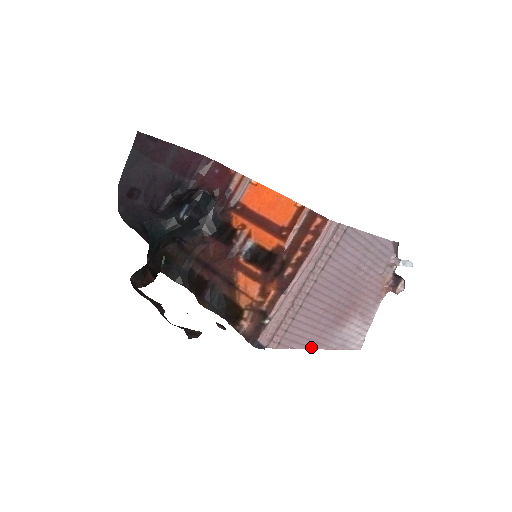
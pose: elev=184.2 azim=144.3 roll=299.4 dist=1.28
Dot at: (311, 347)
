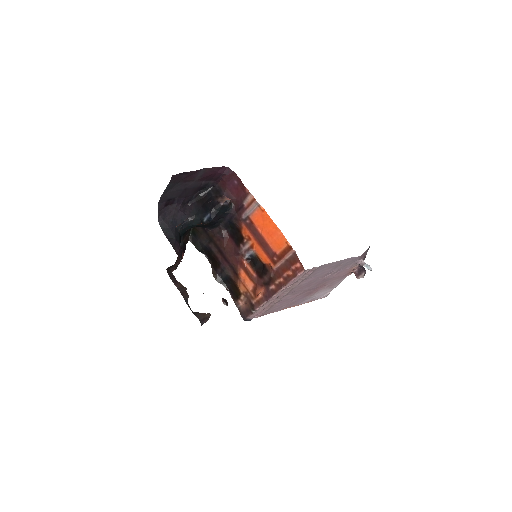
Dot at: (286, 308)
